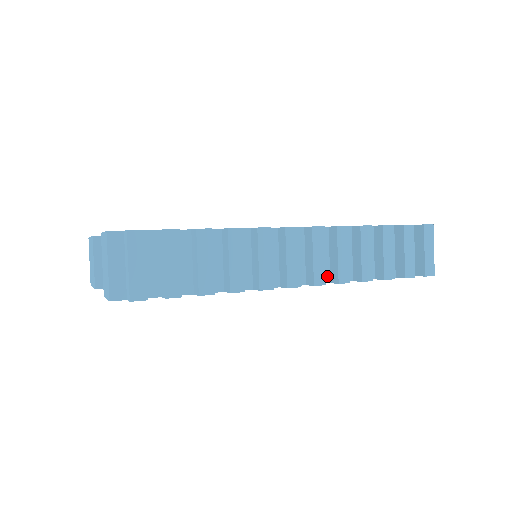
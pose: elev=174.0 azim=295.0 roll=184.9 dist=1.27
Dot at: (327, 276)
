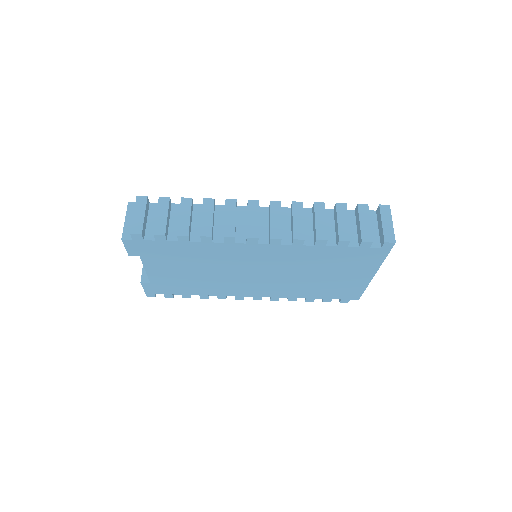
Dot at: (289, 240)
